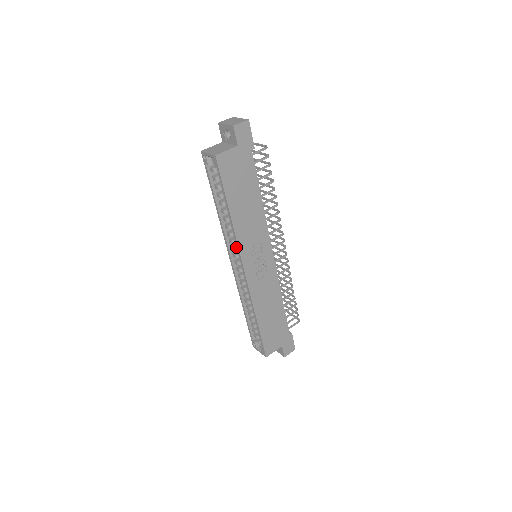
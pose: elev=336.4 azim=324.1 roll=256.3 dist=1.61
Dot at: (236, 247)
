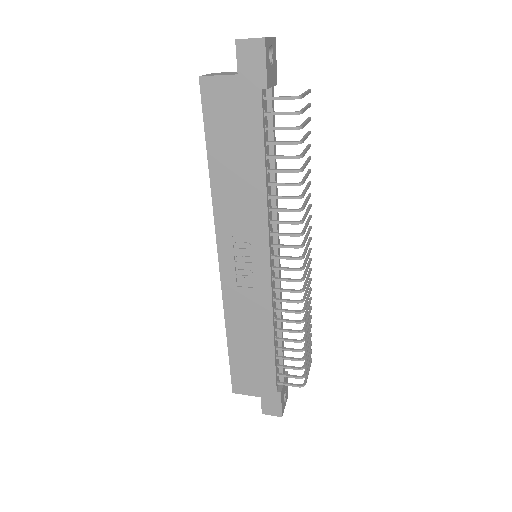
Dot at: occluded
